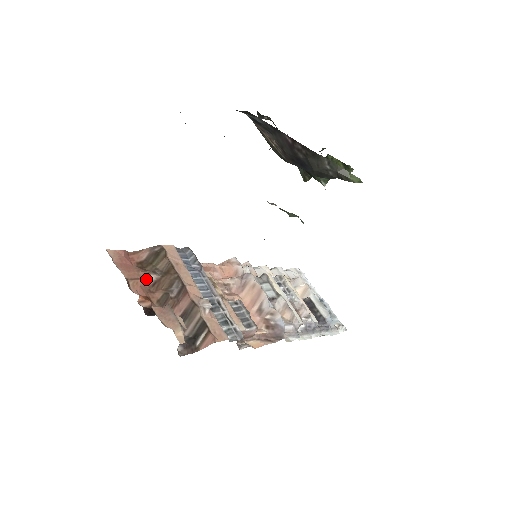
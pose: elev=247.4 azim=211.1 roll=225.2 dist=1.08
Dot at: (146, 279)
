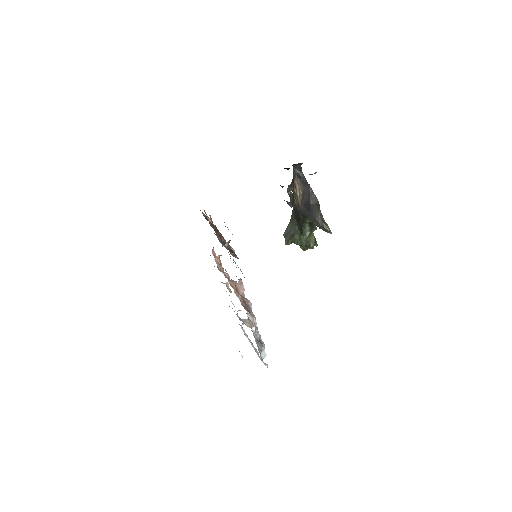
Dot at: (208, 218)
